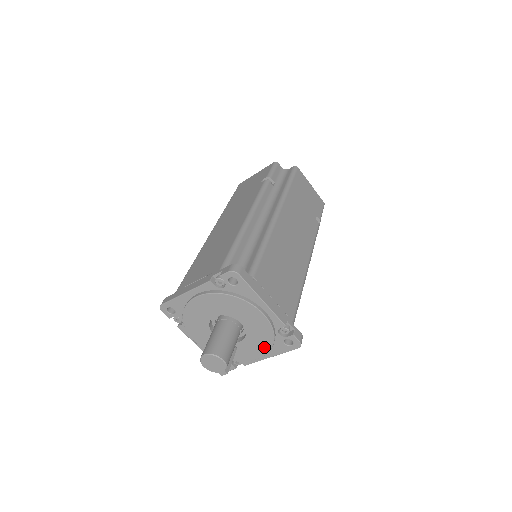
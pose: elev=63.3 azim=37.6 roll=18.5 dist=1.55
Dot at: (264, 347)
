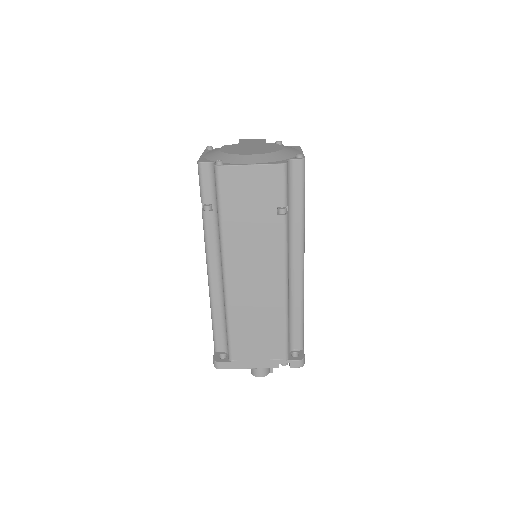
Dot at: occluded
